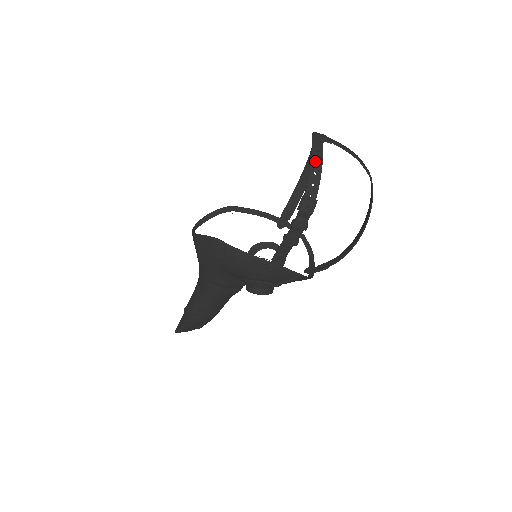
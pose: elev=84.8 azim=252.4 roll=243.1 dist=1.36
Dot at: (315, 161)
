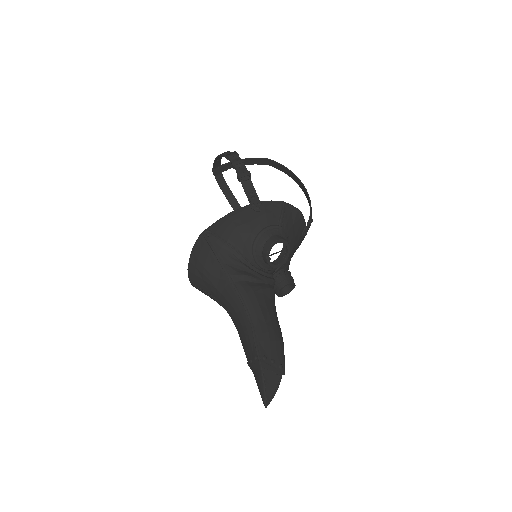
Dot at: occluded
